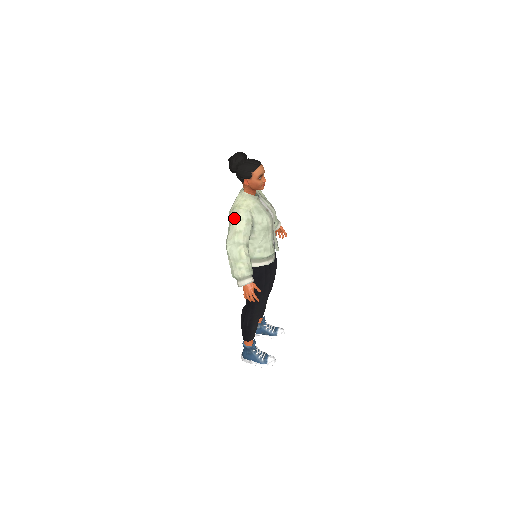
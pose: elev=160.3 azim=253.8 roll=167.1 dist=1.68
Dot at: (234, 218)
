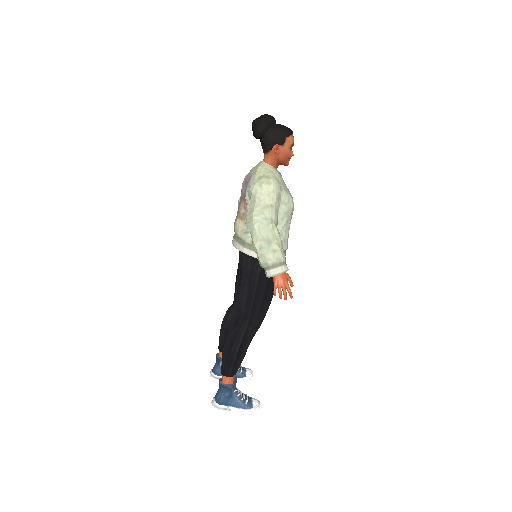
Dot at: (262, 189)
